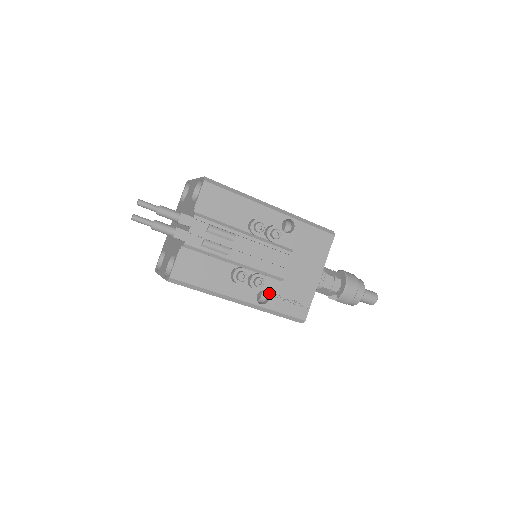
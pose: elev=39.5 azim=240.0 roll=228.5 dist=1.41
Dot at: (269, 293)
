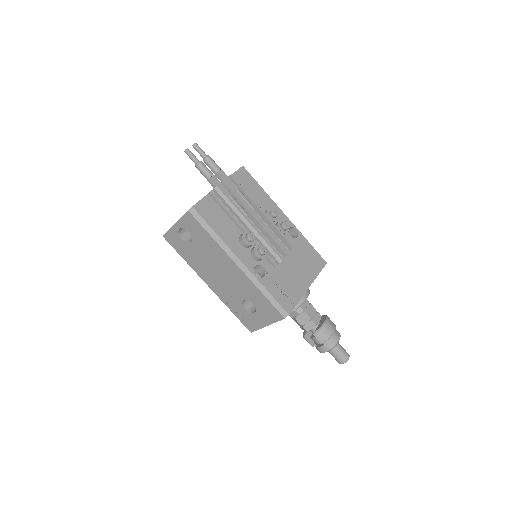
Dot at: (265, 271)
